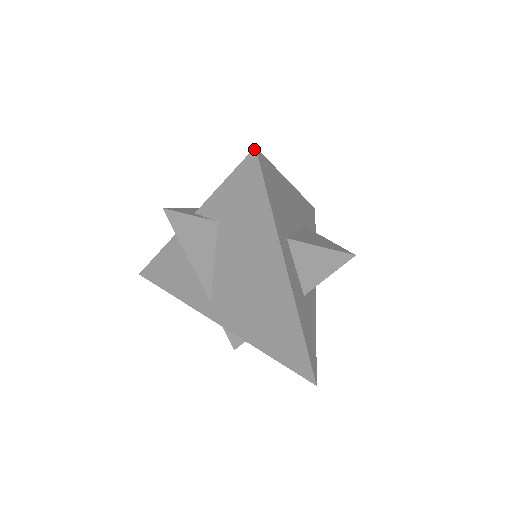
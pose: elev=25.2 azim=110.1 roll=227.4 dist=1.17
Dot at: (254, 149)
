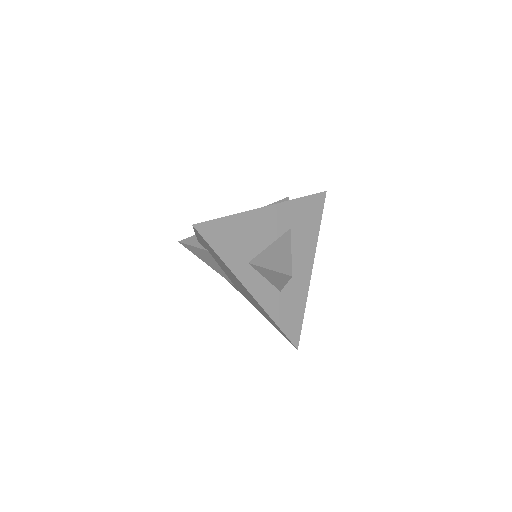
Dot at: occluded
